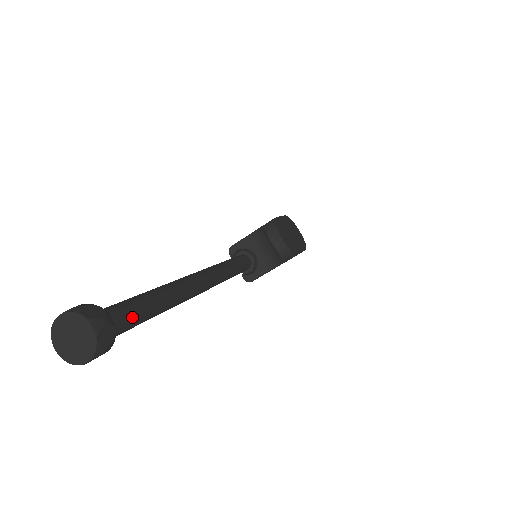
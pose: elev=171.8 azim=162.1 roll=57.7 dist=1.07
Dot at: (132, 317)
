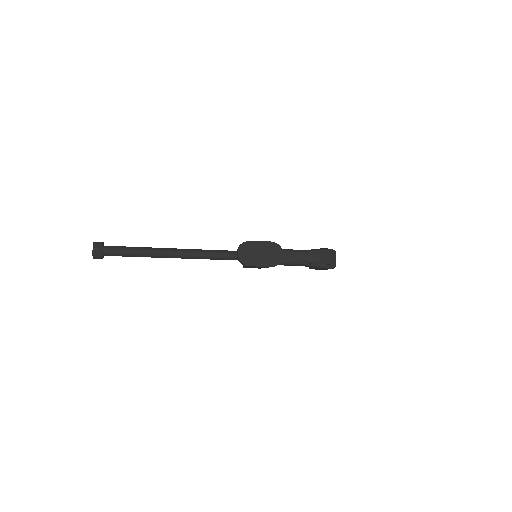
Dot at: (118, 253)
